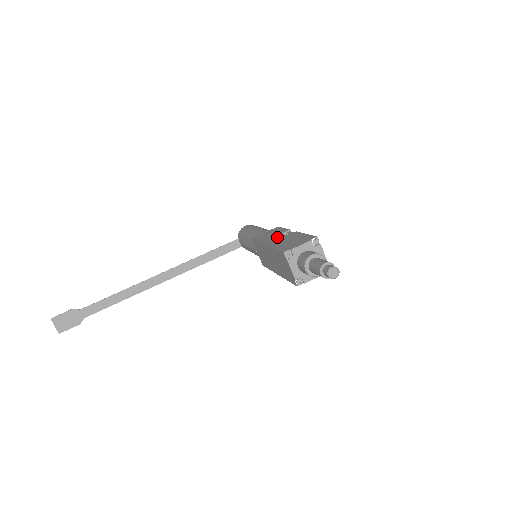
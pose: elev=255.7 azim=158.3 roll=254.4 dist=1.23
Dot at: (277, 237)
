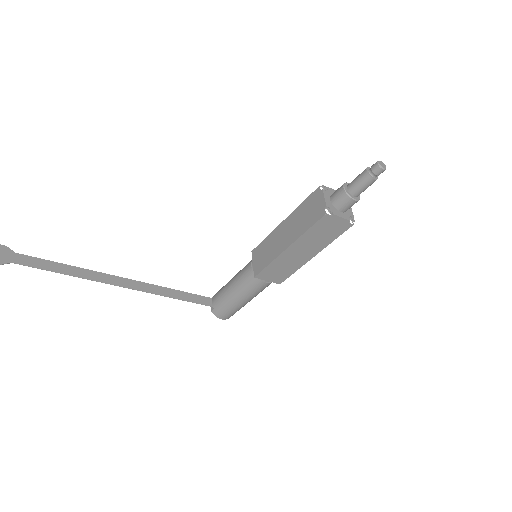
Dot at: occluded
